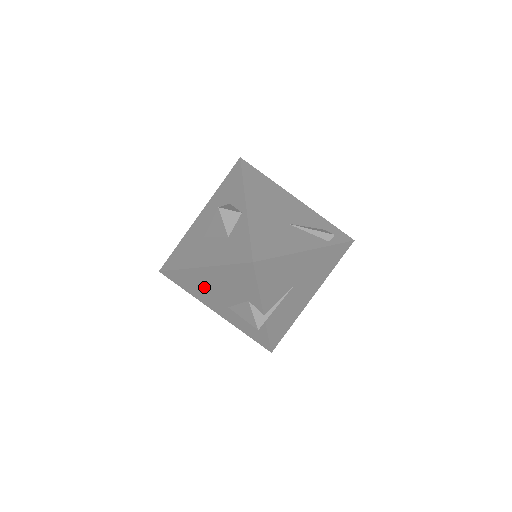
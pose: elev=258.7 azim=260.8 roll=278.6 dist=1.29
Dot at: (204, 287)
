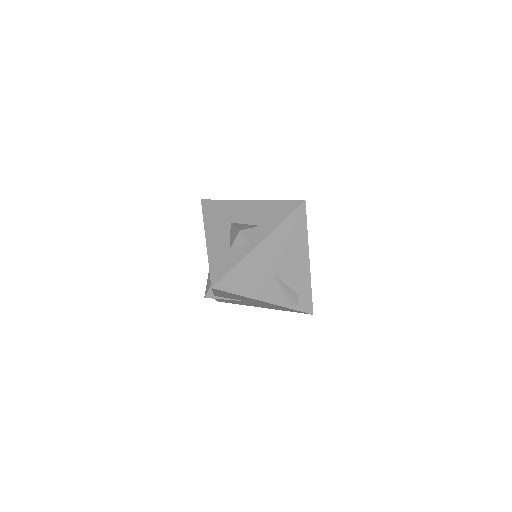
Dot at: occluded
